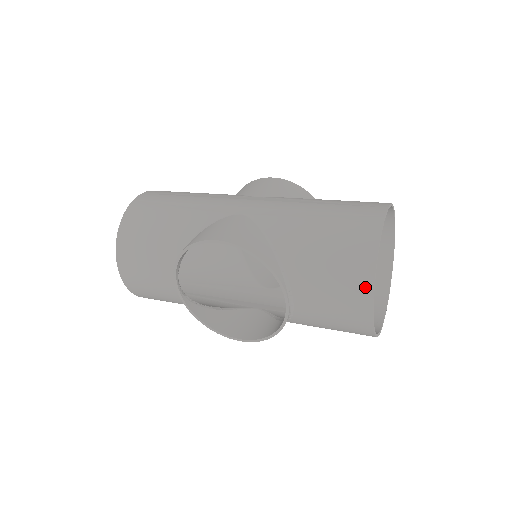
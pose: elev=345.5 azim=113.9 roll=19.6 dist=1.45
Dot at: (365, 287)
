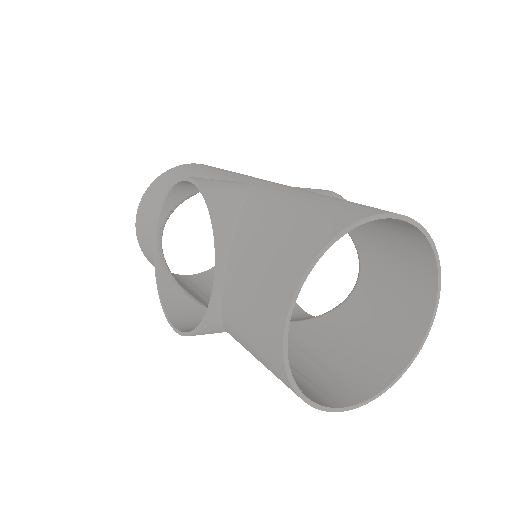
Dot at: (290, 281)
